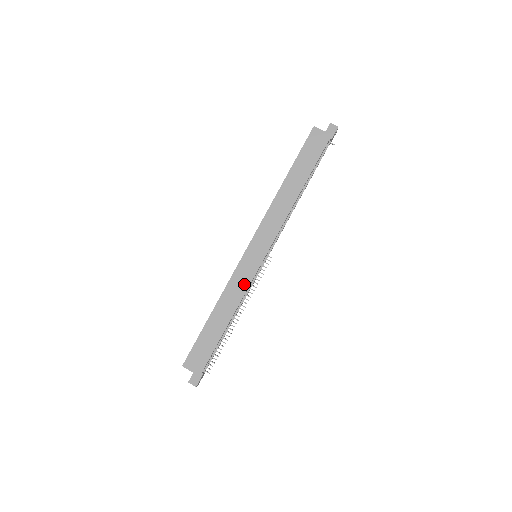
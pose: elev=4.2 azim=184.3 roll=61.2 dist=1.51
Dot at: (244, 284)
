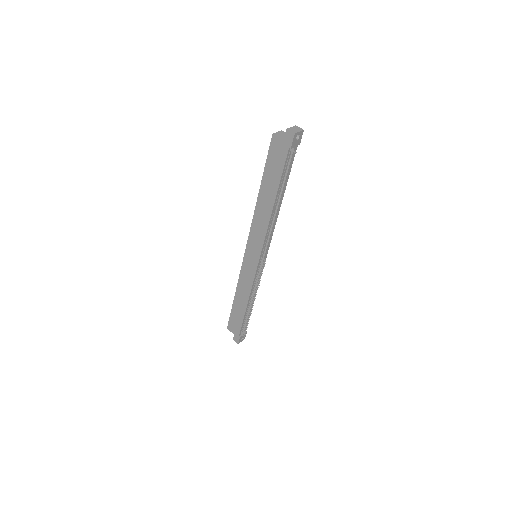
Dot at: (249, 280)
